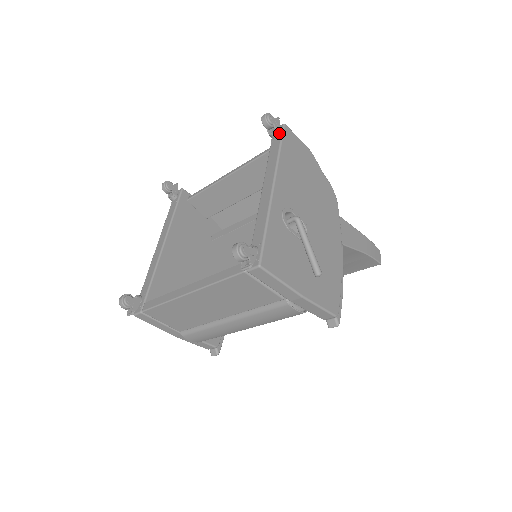
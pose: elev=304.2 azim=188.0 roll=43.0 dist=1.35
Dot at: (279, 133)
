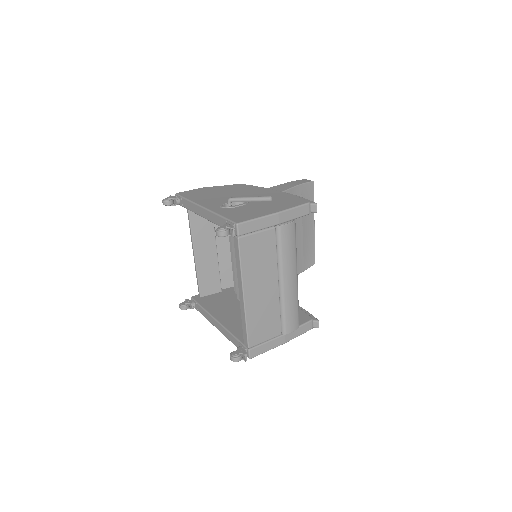
Dot at: (179, 198)
